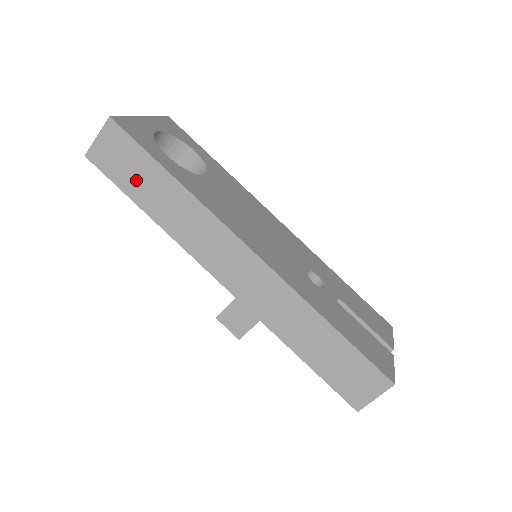
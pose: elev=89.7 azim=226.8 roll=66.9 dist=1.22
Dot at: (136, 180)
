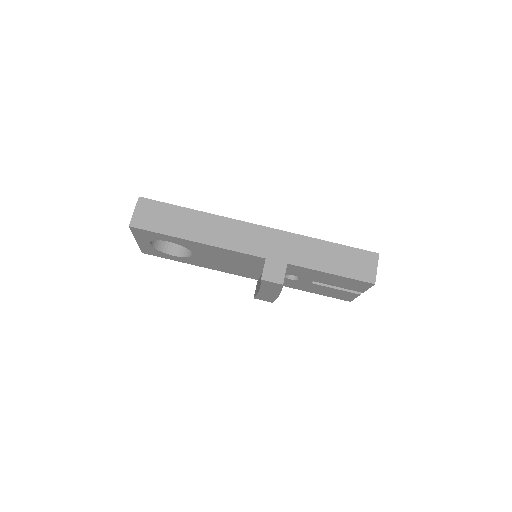
Dot at: (170, 223)
